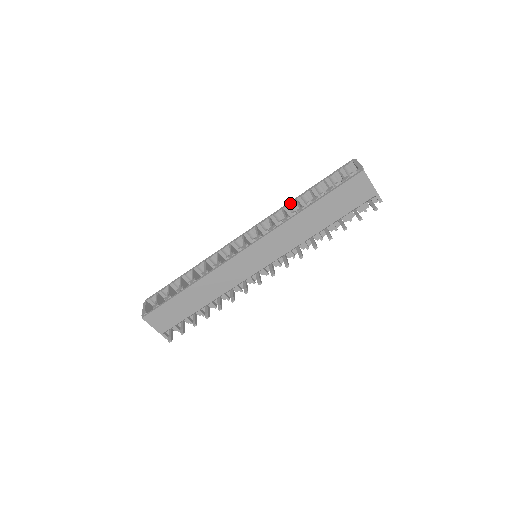
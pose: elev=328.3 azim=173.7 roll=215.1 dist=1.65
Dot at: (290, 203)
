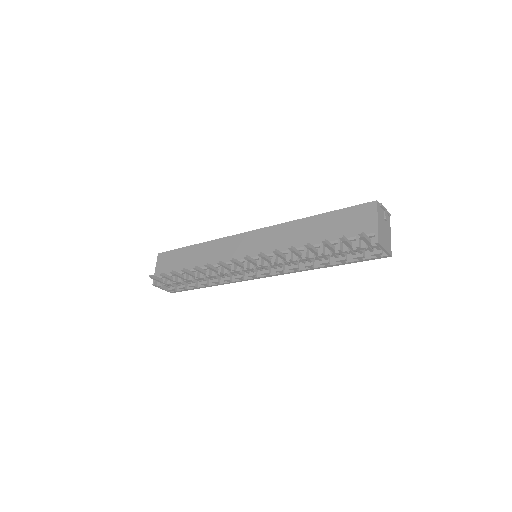
Dot at: occluded
